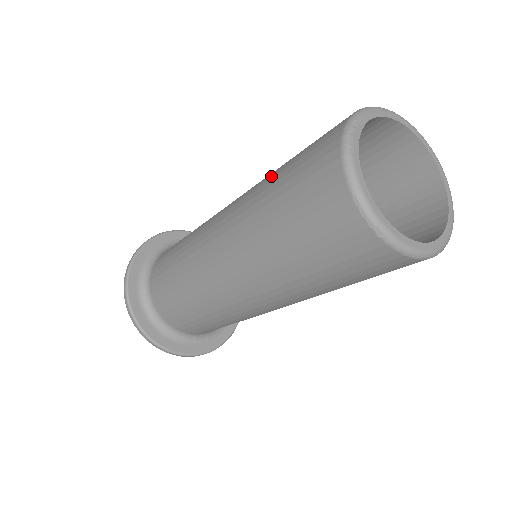
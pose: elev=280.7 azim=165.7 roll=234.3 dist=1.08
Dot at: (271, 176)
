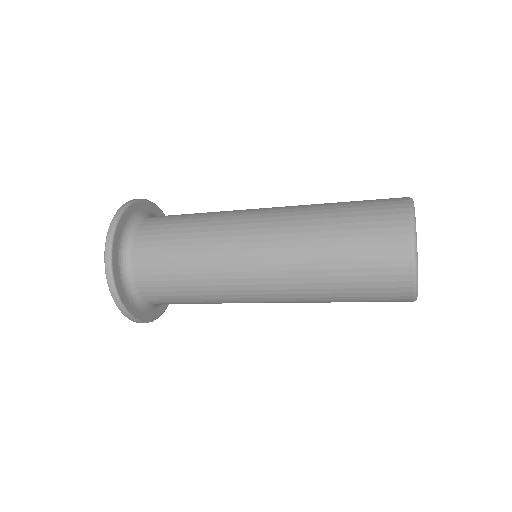
Dot at: occluded
